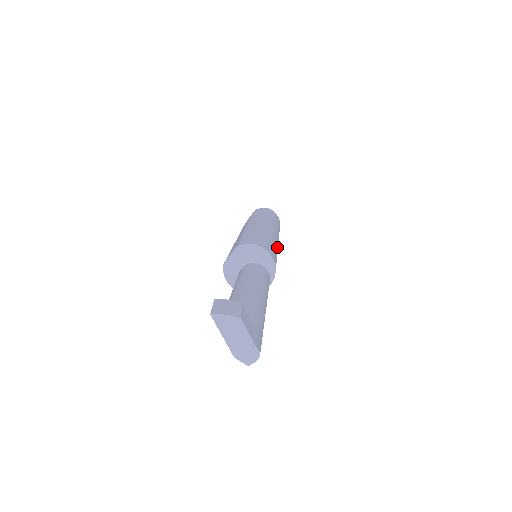
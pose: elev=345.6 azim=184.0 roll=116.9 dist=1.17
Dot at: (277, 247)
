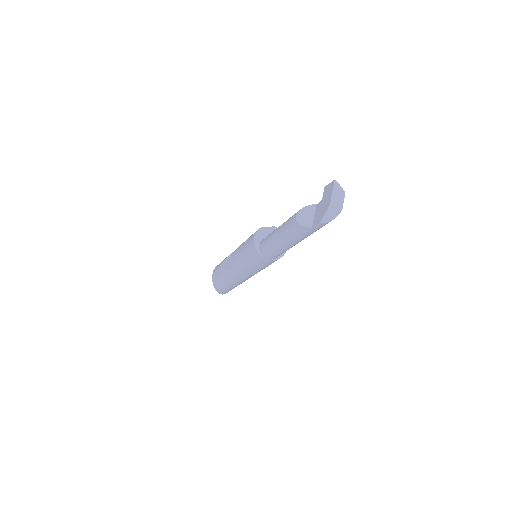
Dot at: occluded
